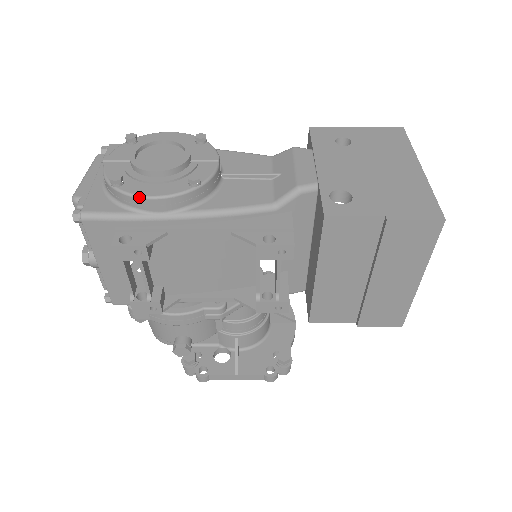
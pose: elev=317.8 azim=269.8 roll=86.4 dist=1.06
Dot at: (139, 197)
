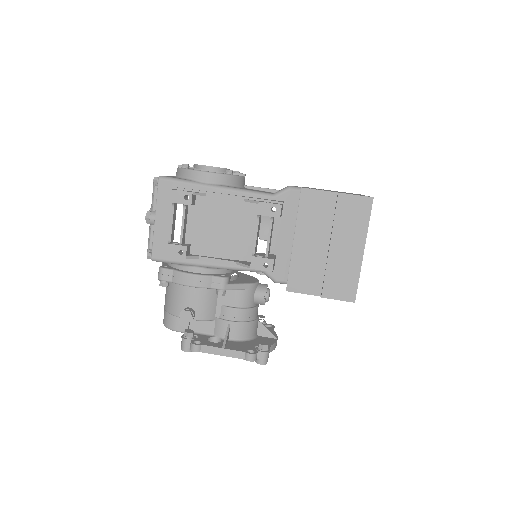
Dot at: (196, 171)
